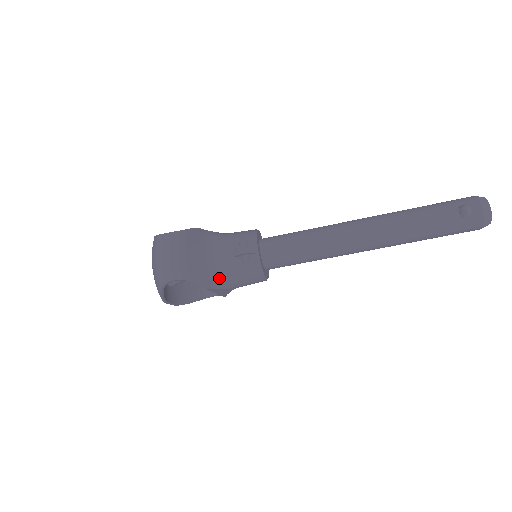
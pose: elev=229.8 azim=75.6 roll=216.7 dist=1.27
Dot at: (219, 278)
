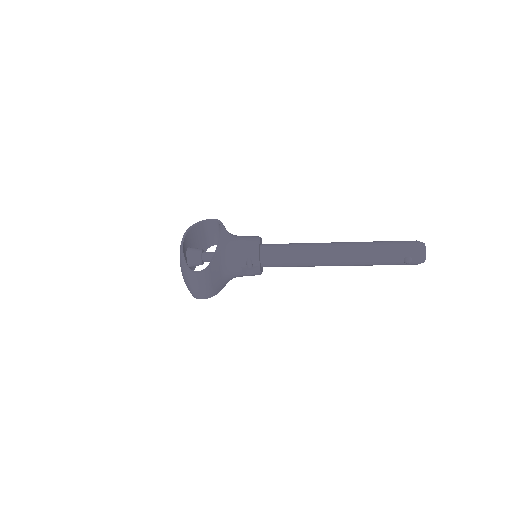
Dot at: (231, 279)
